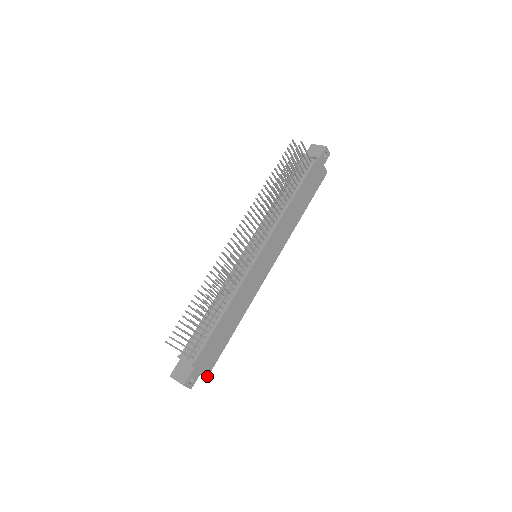
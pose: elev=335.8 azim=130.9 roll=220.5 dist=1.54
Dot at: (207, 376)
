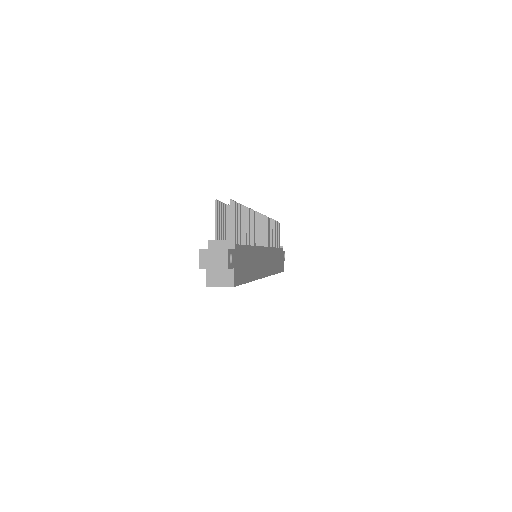
Dot at: (234, 285)
